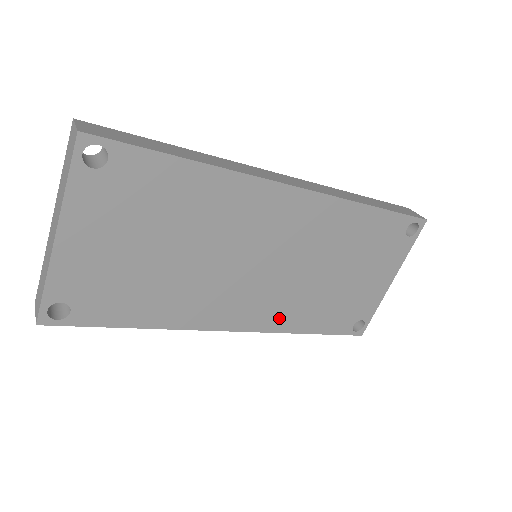
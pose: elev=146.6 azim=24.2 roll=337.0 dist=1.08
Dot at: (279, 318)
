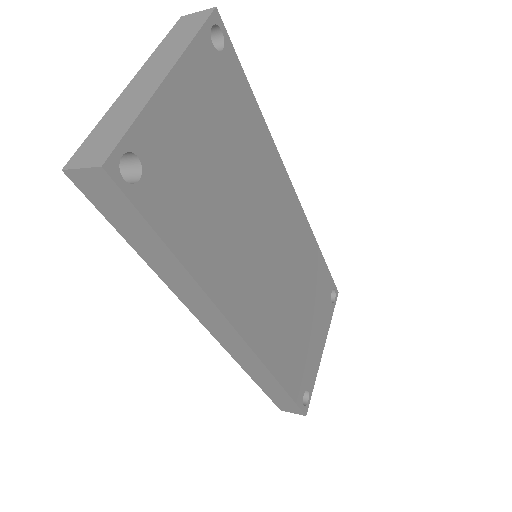
Dot at: (269, 343)
